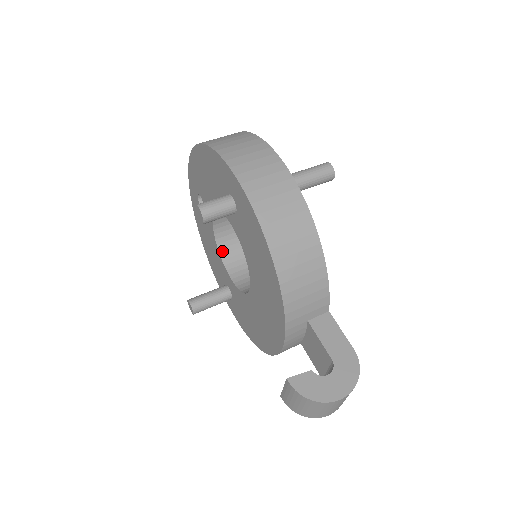
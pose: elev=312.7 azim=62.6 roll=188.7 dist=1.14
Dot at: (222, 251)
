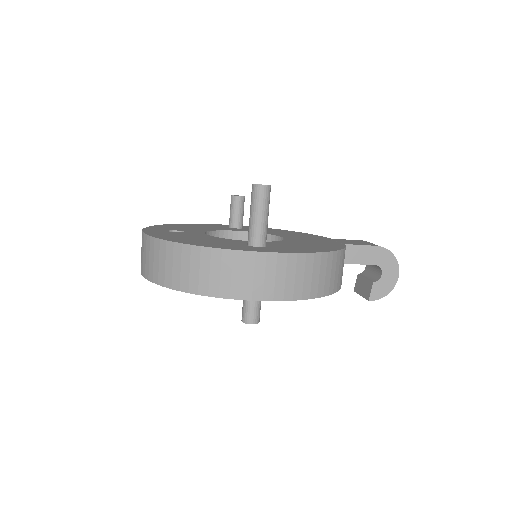
Dot at: occluded
